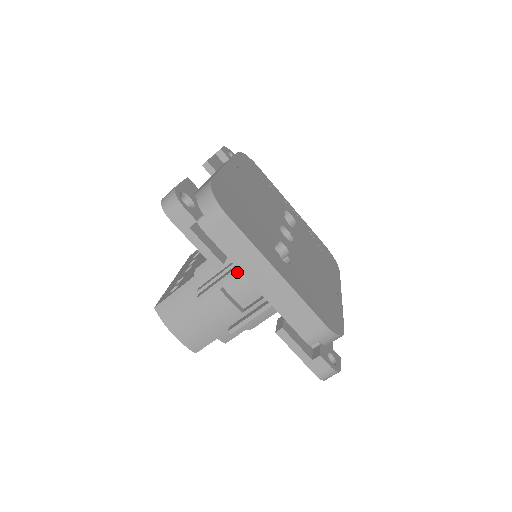
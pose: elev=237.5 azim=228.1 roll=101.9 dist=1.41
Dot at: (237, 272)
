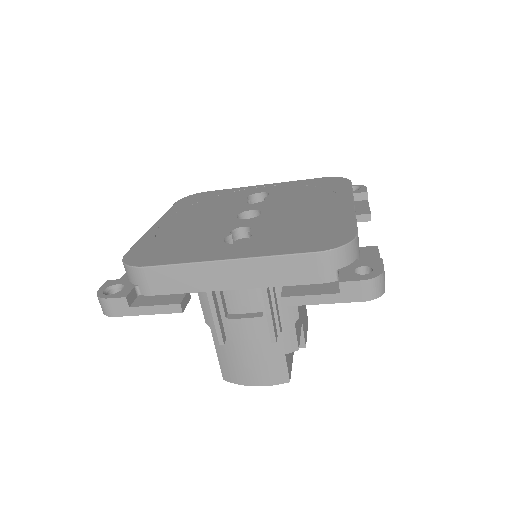
Dot at: (211, 294)
